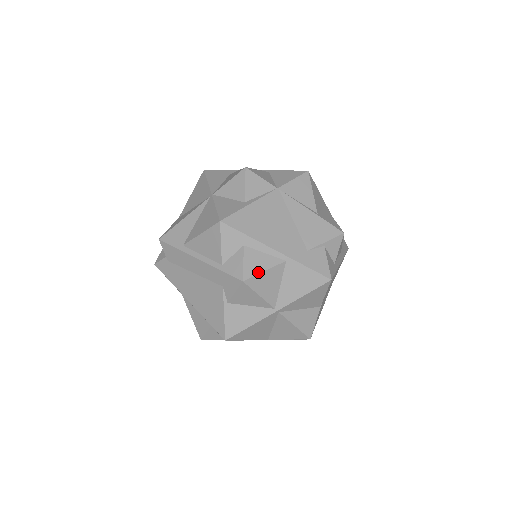
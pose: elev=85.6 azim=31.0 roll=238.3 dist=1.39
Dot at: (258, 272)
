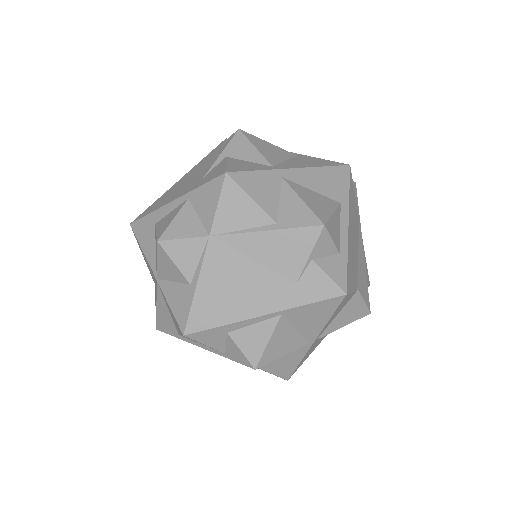
Dot at: (262, 349)
